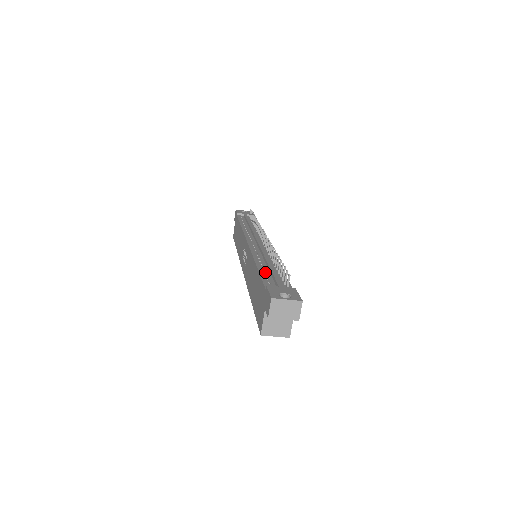
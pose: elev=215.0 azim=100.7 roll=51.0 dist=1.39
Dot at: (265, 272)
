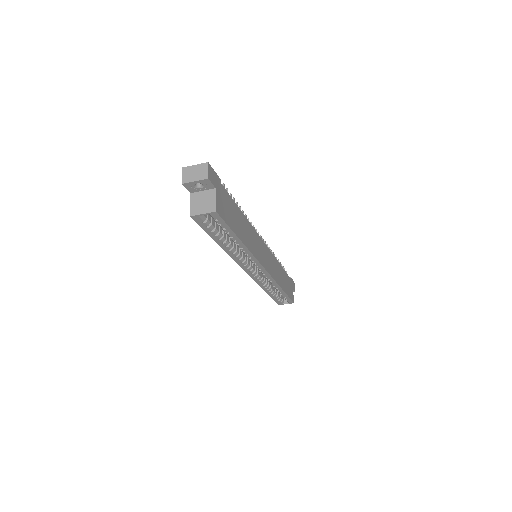
Dot at: occluded
